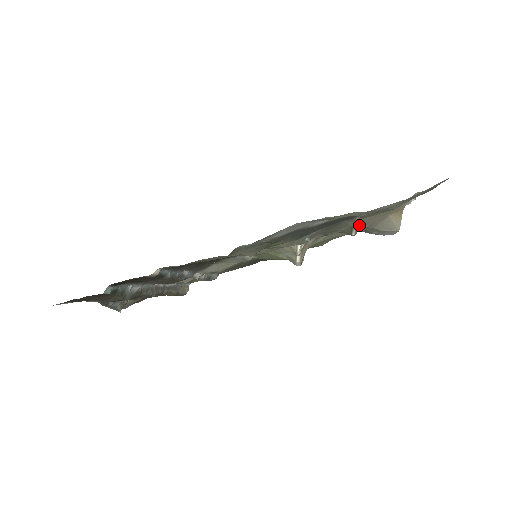
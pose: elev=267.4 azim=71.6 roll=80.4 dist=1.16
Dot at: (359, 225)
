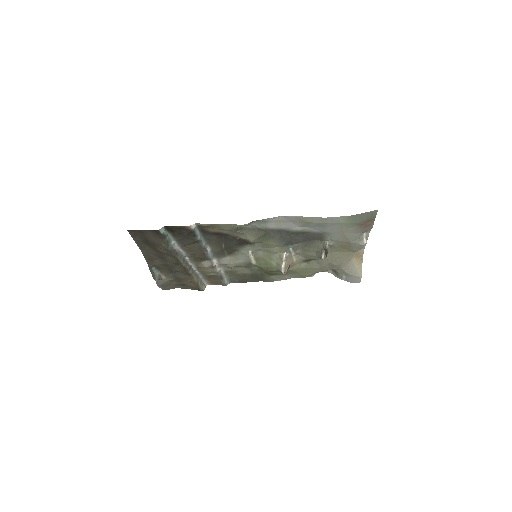
Dot at: (330, 258)
